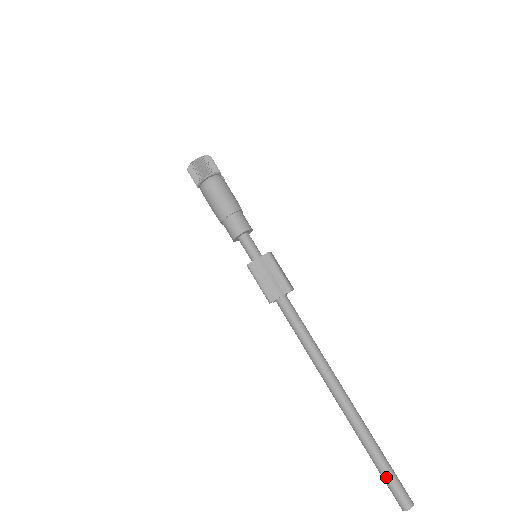
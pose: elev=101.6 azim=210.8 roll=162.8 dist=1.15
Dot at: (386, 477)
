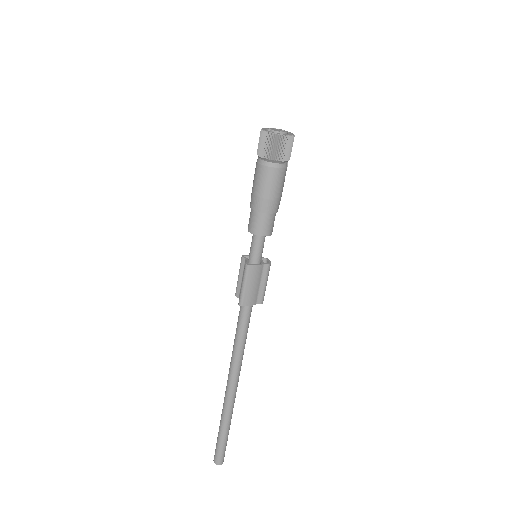
Dot at: (222, 445)
